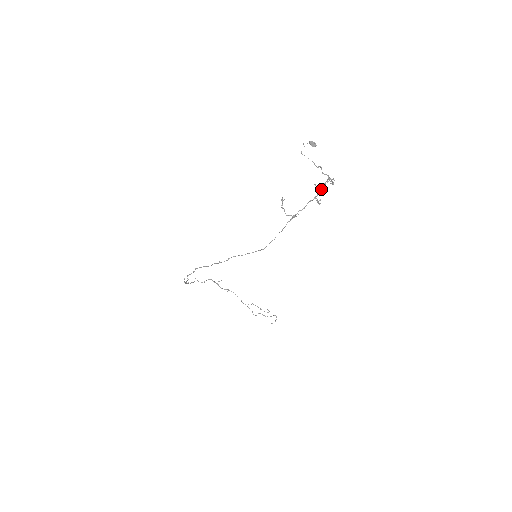
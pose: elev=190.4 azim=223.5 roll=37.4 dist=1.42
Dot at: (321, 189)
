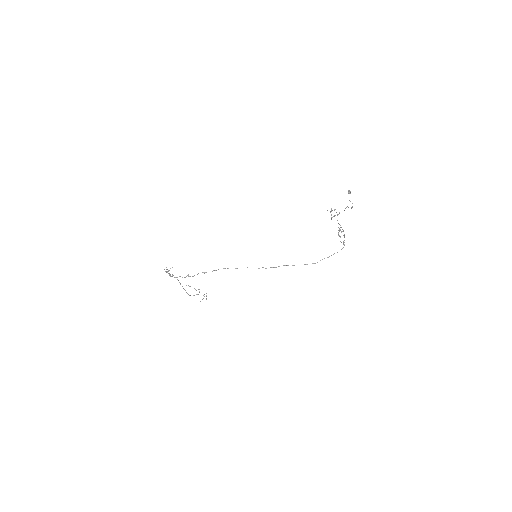
Dot at: (332, 217)
